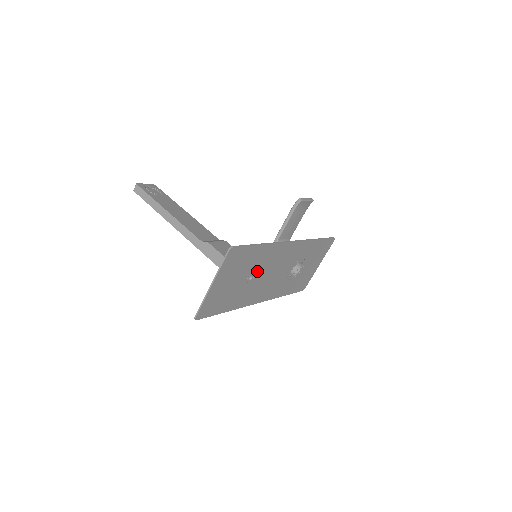
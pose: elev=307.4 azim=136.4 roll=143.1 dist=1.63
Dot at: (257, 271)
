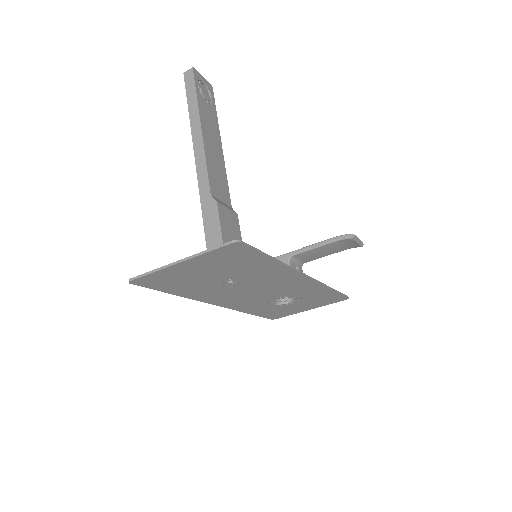
Dot at: (244, 279)
